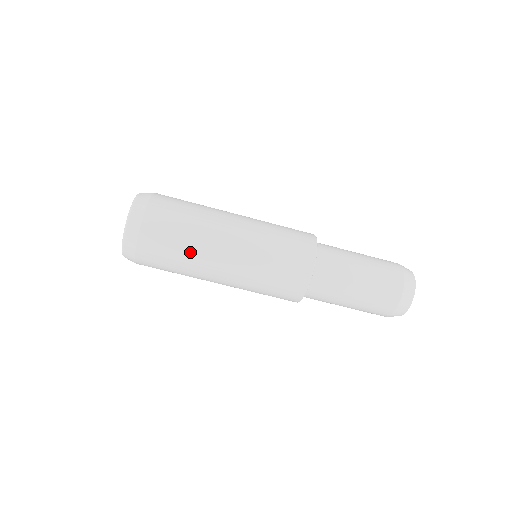
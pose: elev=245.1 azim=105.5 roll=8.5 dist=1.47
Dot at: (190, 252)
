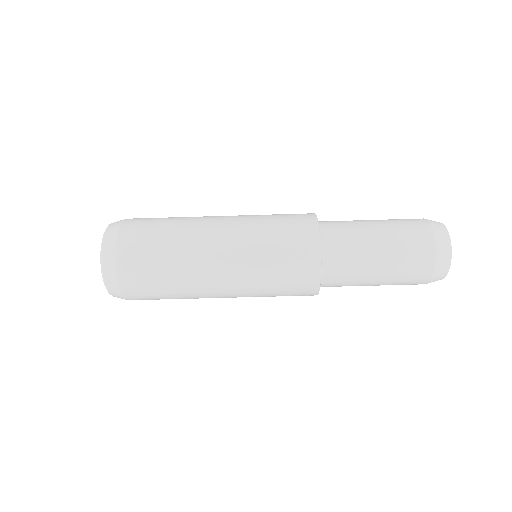
Dot at: (176, 244)
